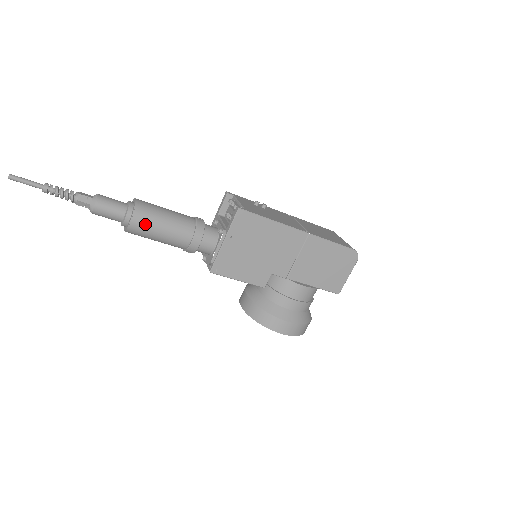
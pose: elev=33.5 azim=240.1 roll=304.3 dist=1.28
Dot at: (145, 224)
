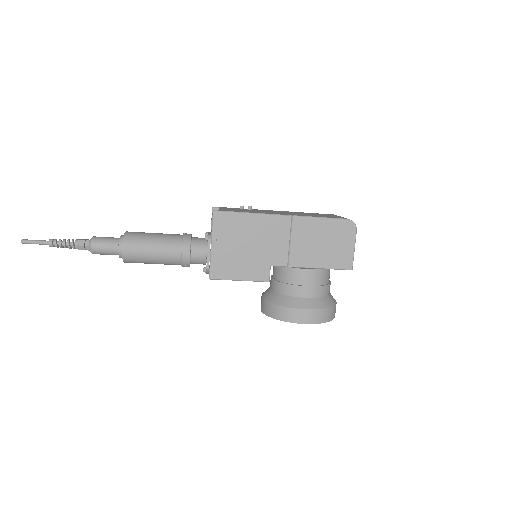
Dot at: (135, 249)
